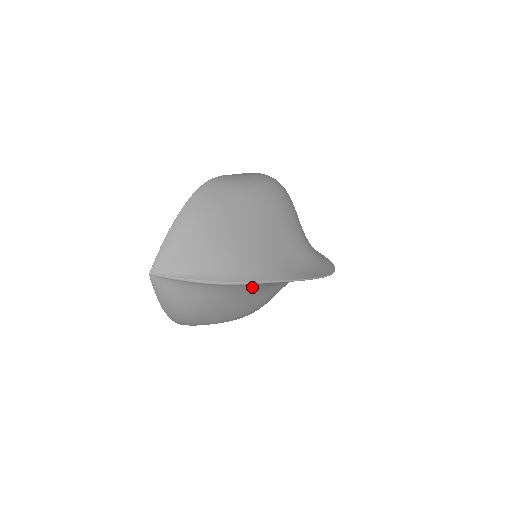
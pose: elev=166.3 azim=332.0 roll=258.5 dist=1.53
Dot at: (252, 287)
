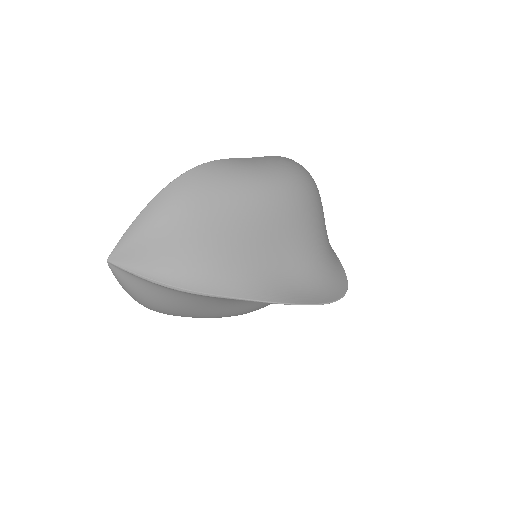
Dot at: occluded
